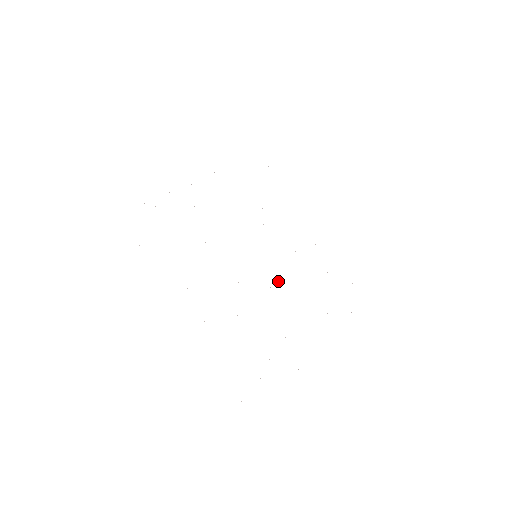
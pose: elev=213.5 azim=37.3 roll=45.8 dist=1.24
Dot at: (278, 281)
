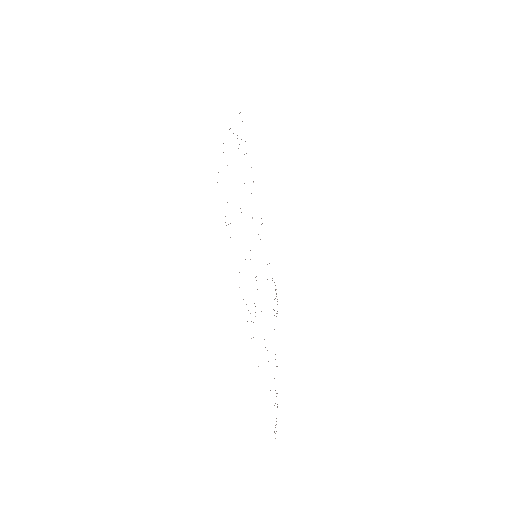
Dot at: occluded
